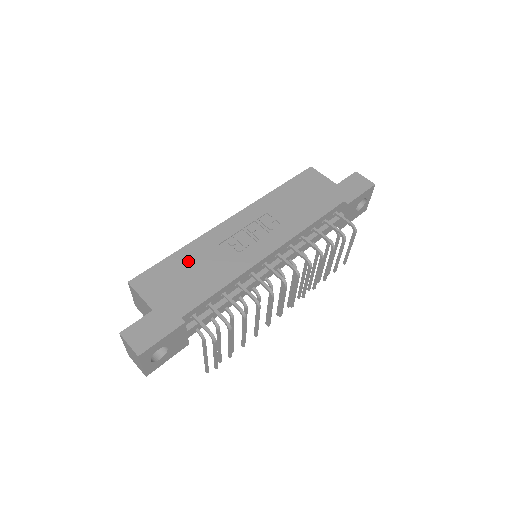
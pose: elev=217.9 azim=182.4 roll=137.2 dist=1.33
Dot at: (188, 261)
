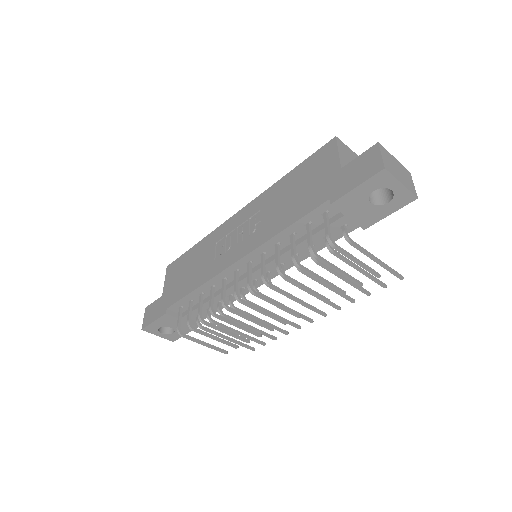
Dot at: (194, 256)
